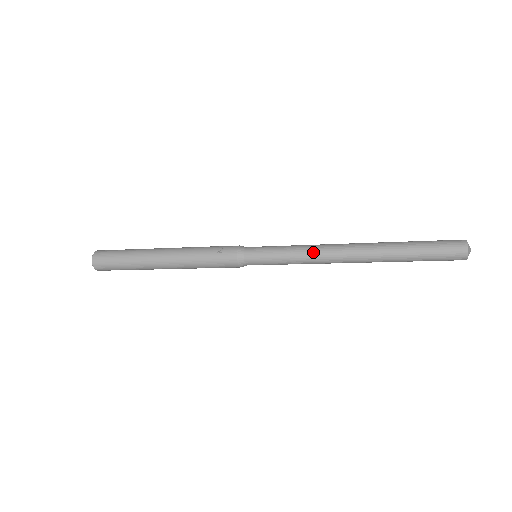
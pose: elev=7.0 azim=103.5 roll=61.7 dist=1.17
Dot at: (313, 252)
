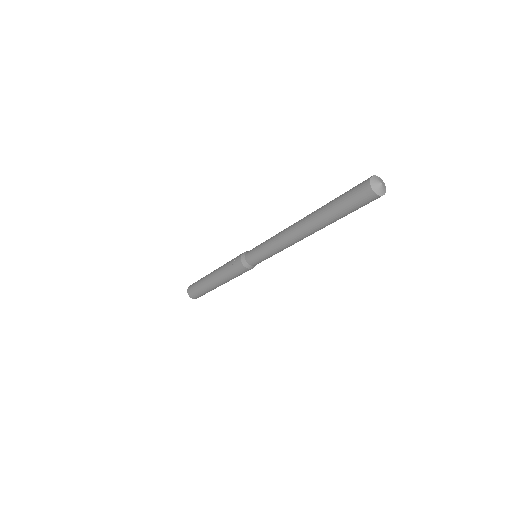
Dot at: (277, 240)
